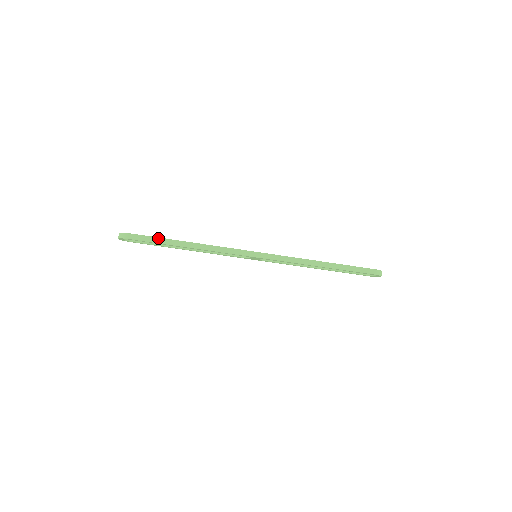
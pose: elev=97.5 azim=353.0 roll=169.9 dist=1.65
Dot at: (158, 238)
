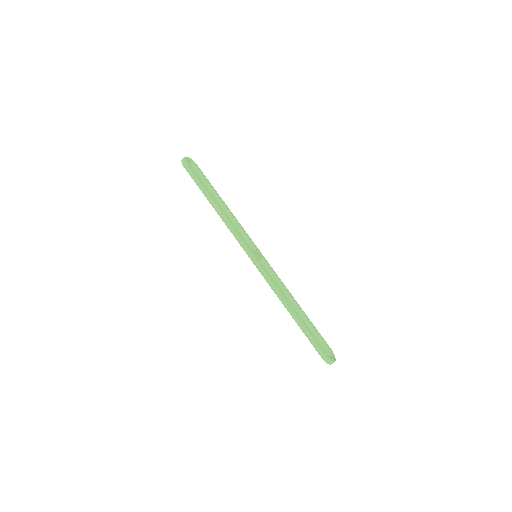
Dot at: (200, 183)
